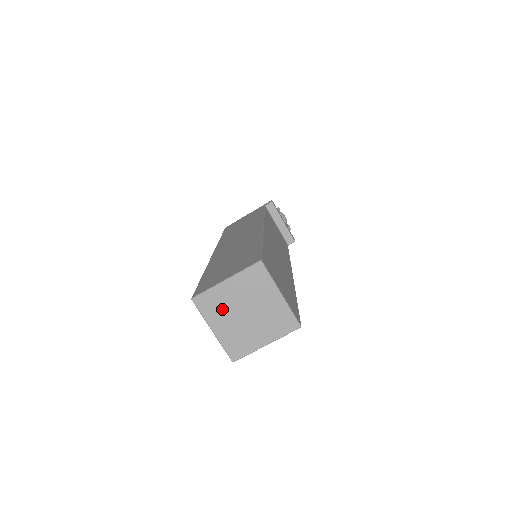
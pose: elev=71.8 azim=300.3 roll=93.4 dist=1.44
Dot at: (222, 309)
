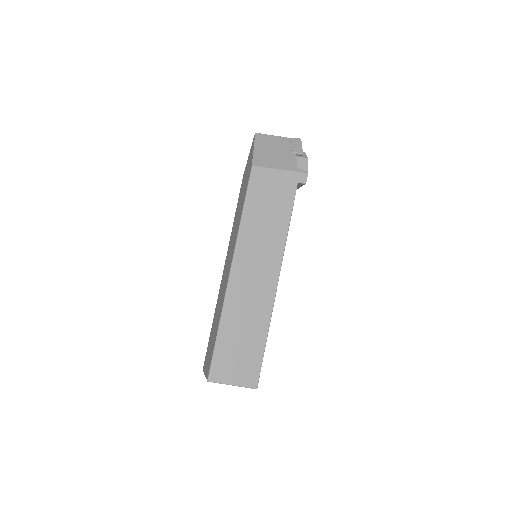
Dot at: occluded
